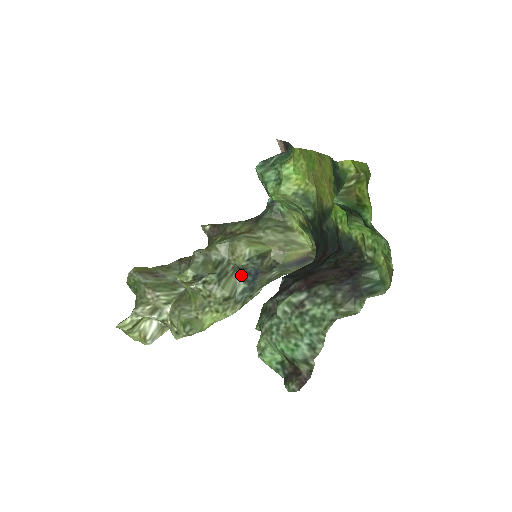
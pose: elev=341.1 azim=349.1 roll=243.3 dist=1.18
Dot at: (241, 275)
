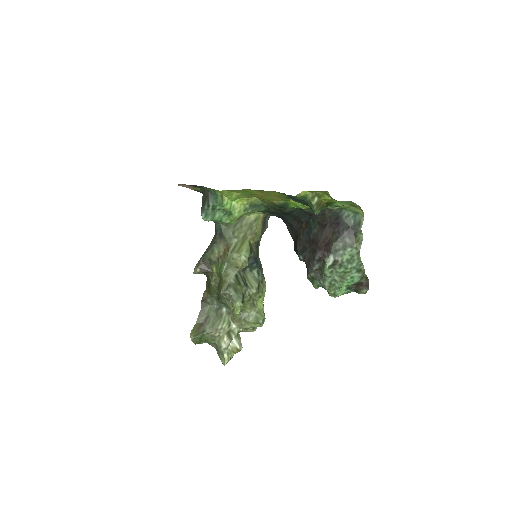
Dot at: (249, 269)
